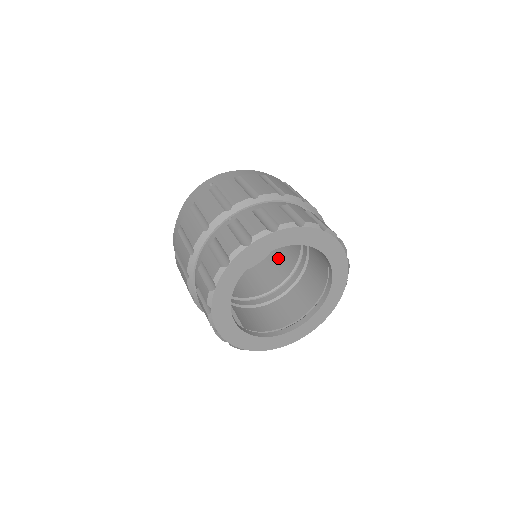
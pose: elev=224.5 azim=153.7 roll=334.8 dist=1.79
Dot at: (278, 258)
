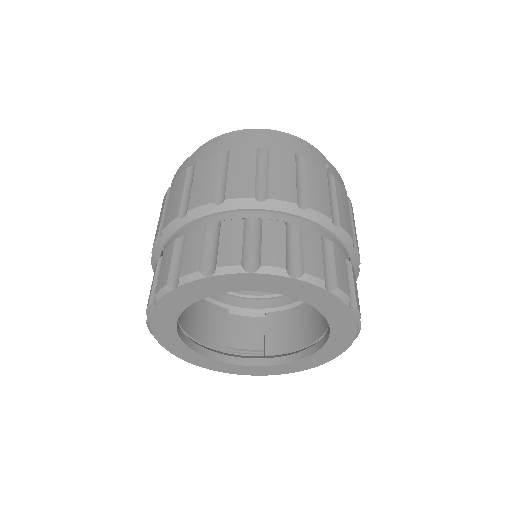
Dot at: occluded
